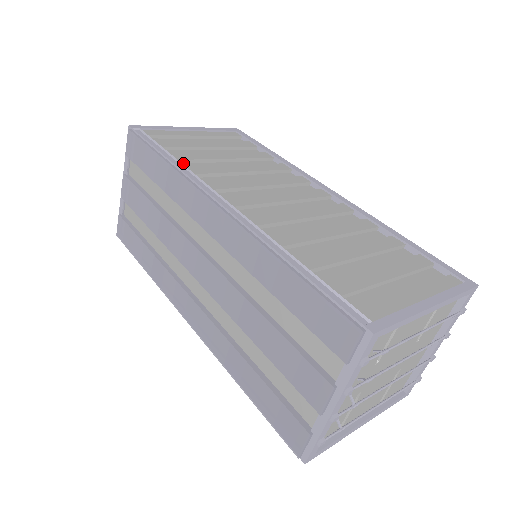
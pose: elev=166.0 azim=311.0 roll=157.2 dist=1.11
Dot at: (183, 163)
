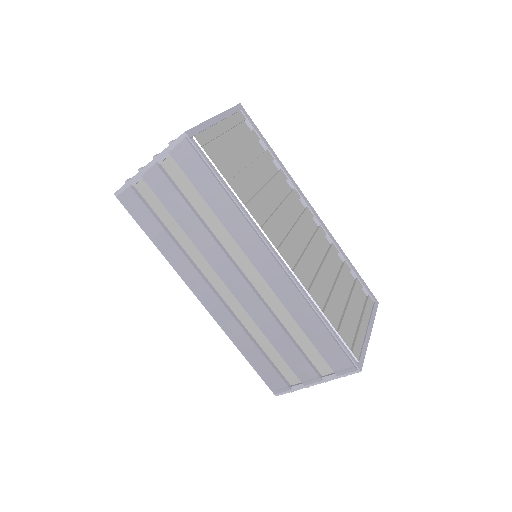
Dot at: (236, 193)
